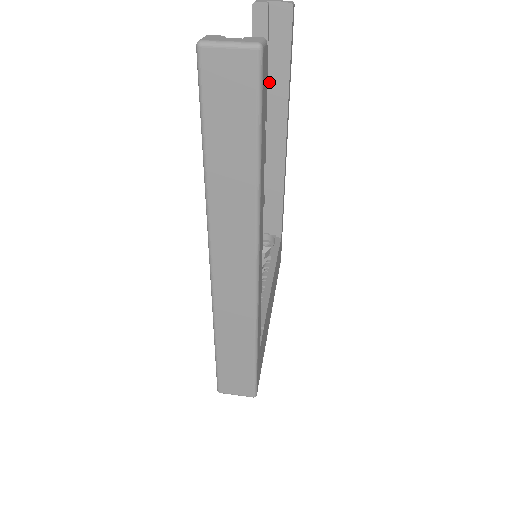
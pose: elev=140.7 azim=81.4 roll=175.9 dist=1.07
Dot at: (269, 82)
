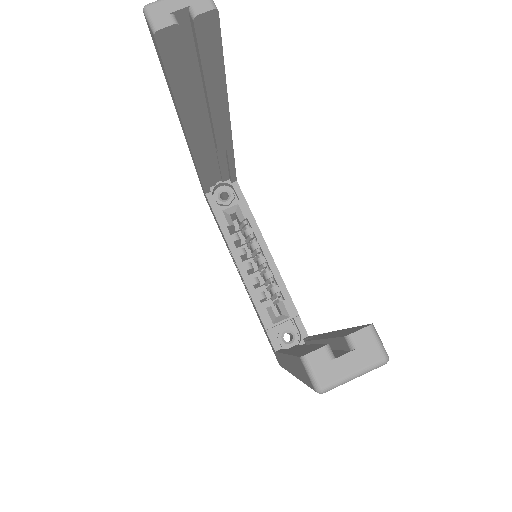
Dot at: (194, 87)
